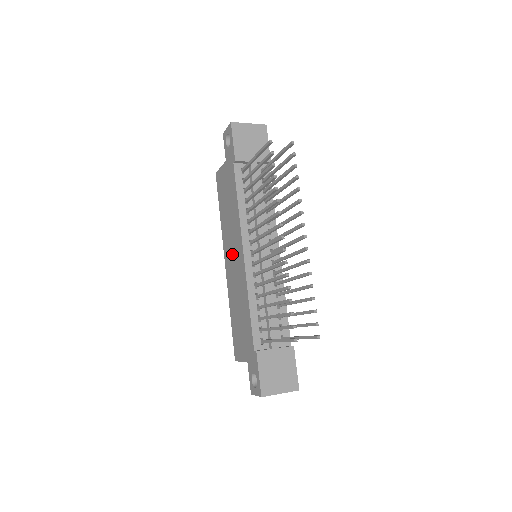
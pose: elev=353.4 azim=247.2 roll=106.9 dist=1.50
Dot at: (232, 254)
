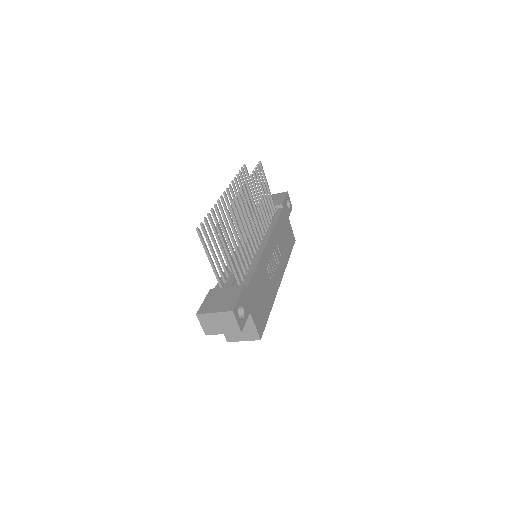
Dot at: occluded
